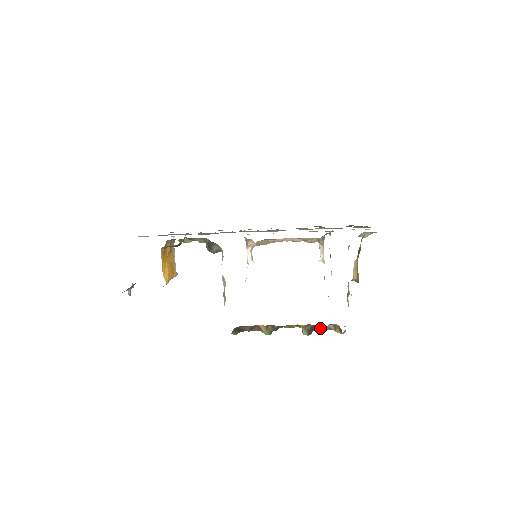
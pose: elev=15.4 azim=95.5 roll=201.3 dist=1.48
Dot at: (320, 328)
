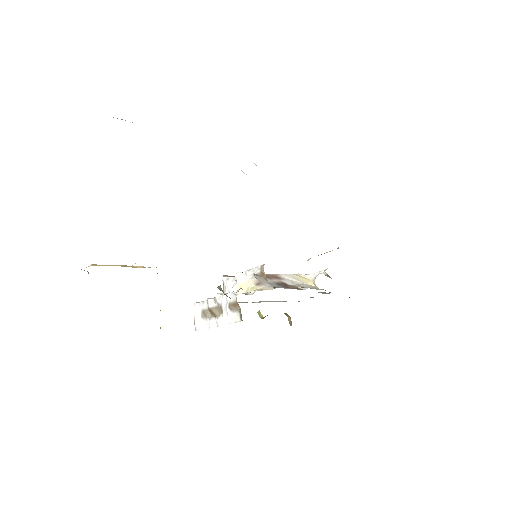
Dot at: occluded
